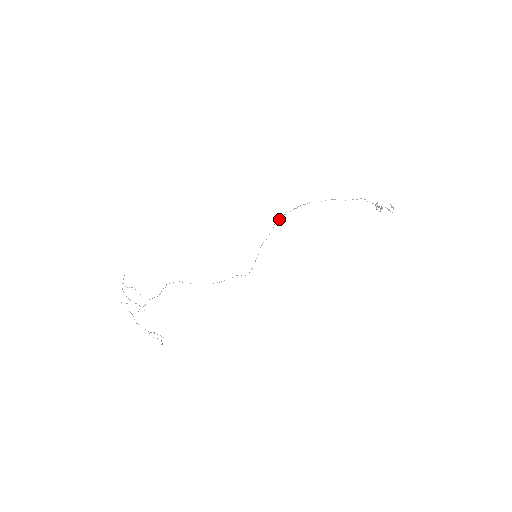
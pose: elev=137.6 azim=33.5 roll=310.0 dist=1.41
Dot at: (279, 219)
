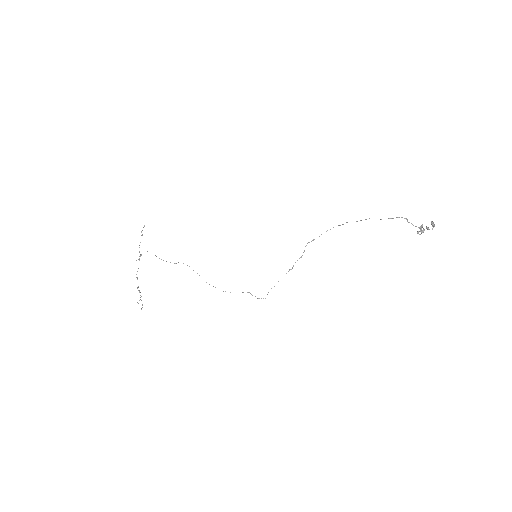
Dot at: occluded
